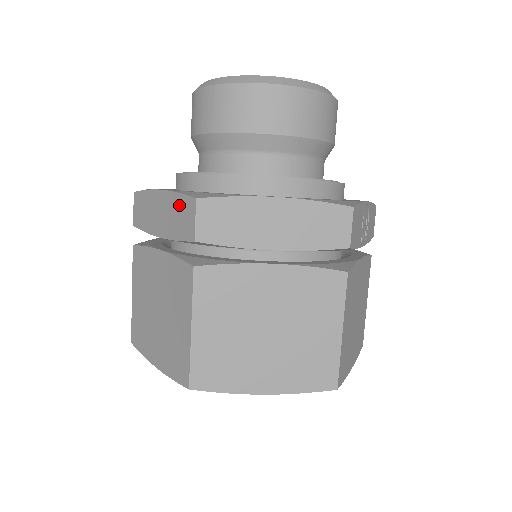
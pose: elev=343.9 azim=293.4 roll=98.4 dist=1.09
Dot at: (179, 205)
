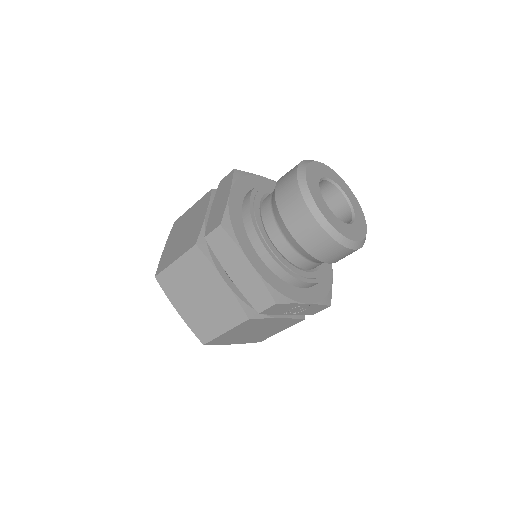
Dot at: (220, 214)
